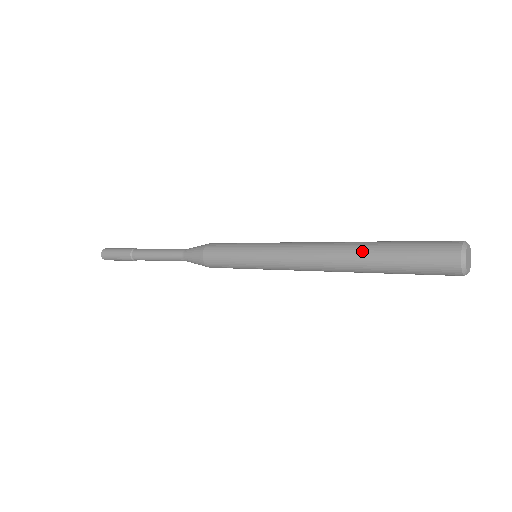
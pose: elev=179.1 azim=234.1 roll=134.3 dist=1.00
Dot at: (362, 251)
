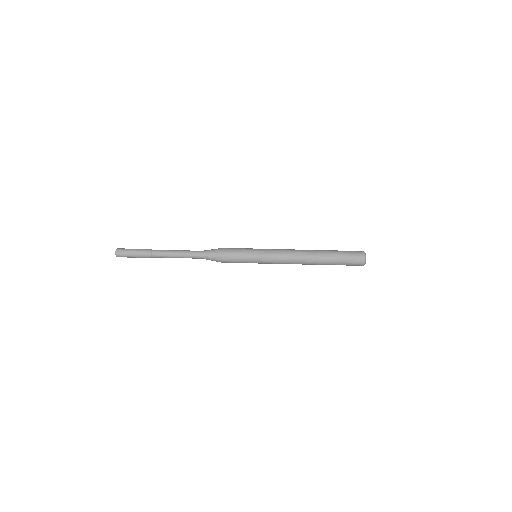
Dot at: (322, 251)
